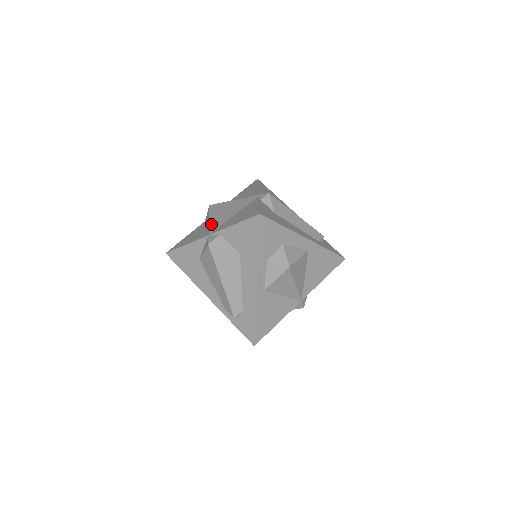
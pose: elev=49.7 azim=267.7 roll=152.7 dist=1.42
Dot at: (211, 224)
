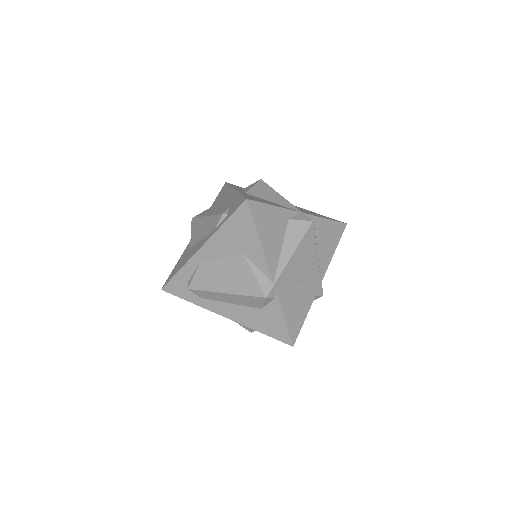
Dot at: occluded
